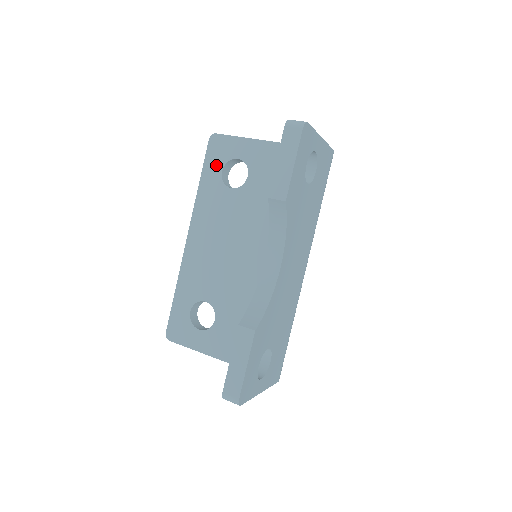
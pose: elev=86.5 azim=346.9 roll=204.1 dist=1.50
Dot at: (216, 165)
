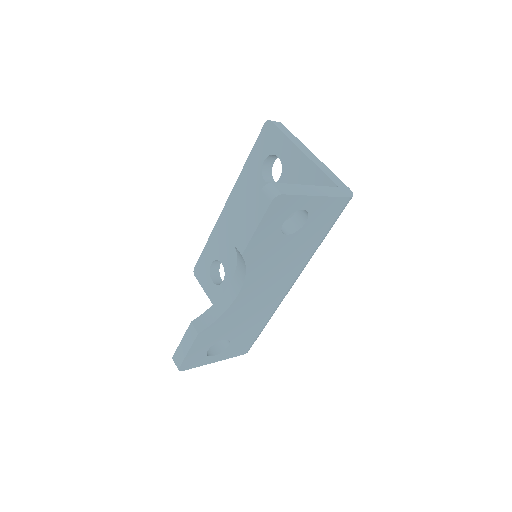
Dot at: (262, 152)
